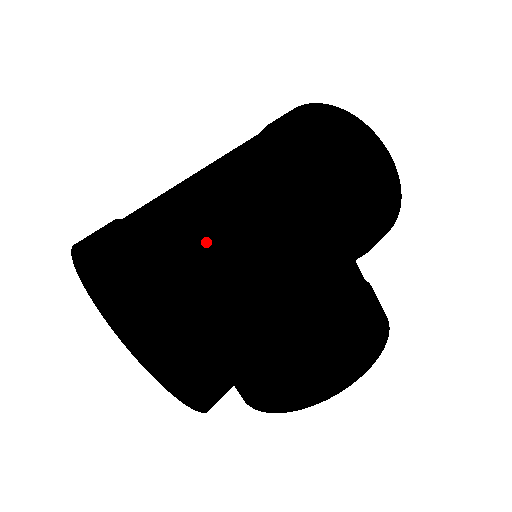
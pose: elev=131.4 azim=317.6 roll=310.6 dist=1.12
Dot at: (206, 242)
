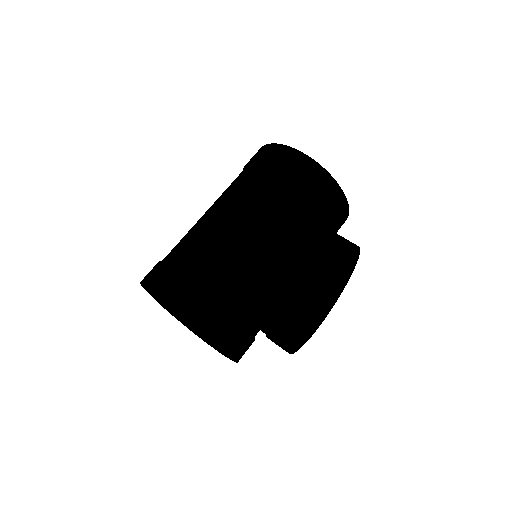
Dot at: (182, 251)
